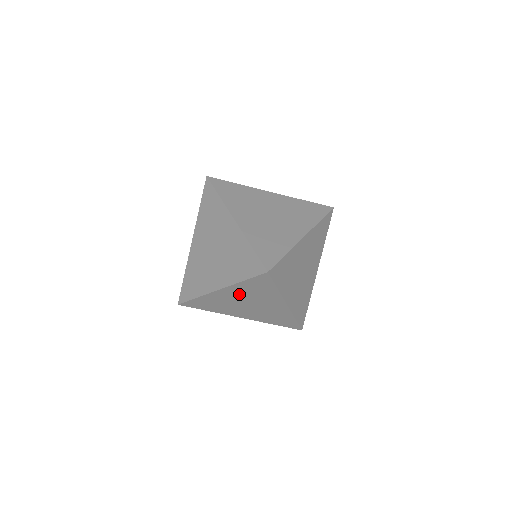
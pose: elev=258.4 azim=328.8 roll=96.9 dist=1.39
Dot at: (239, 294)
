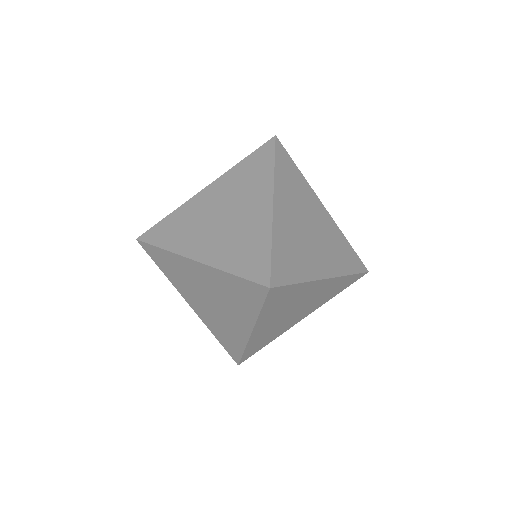
Dot at: (273, 317)
